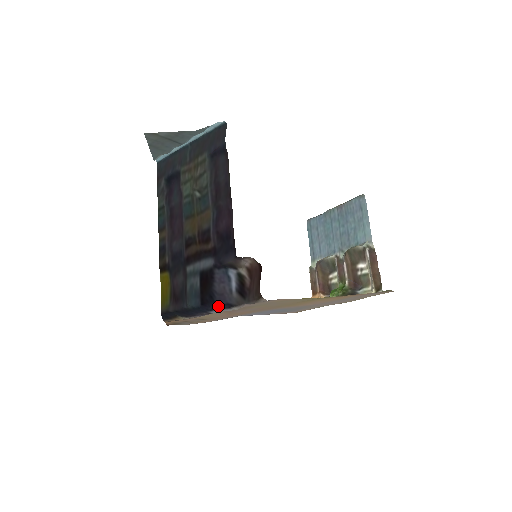
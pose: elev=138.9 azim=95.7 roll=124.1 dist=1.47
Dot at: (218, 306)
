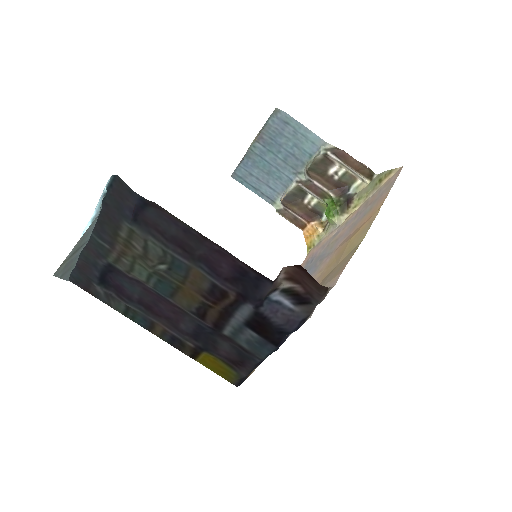
Dot at: occluded
